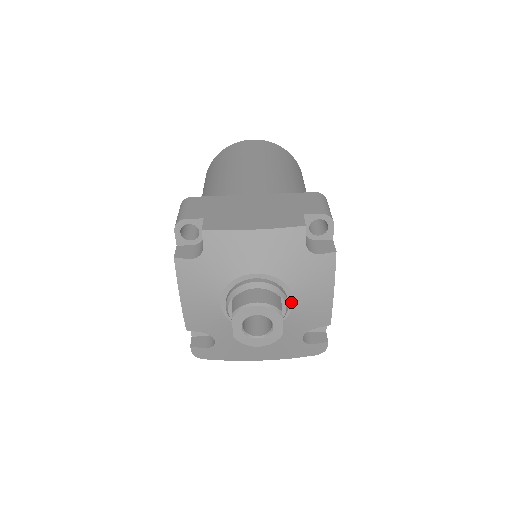
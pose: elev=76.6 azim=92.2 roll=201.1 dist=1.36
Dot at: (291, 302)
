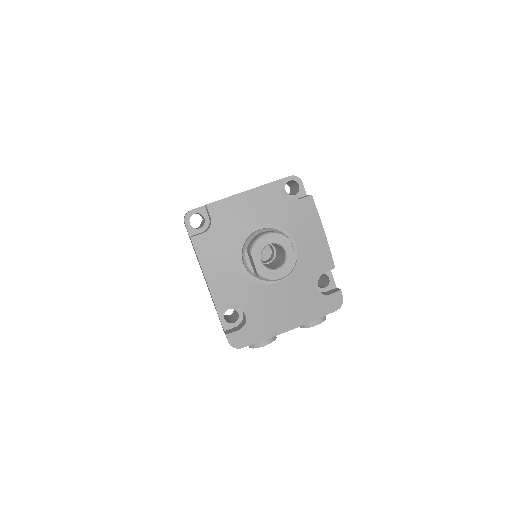
Dot at: (294, 245)
